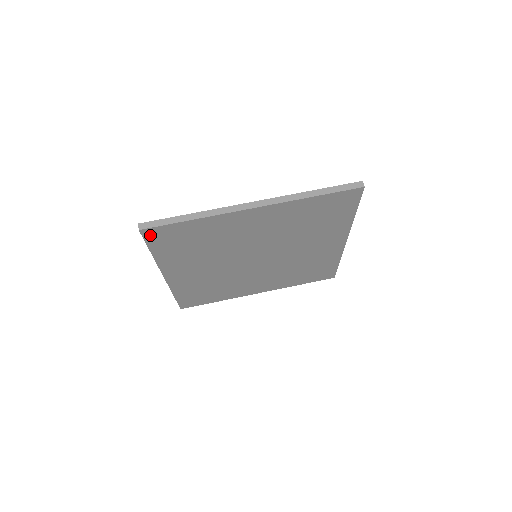
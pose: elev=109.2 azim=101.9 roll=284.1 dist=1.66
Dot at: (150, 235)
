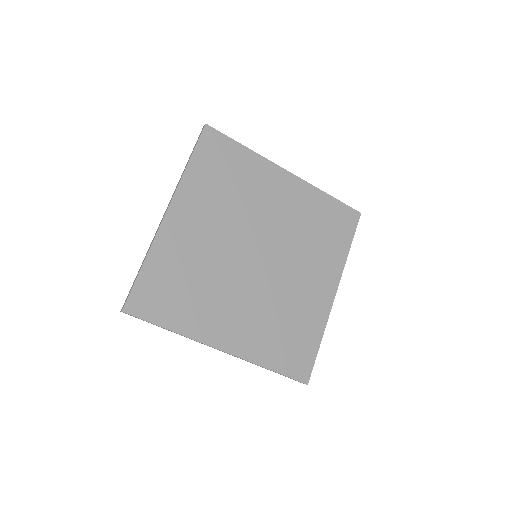
Dot at: occluded
